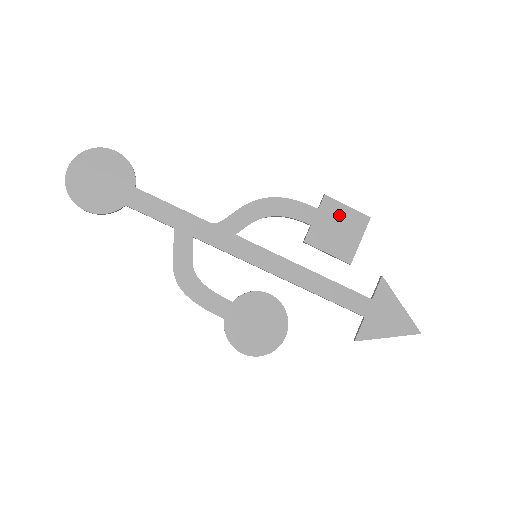
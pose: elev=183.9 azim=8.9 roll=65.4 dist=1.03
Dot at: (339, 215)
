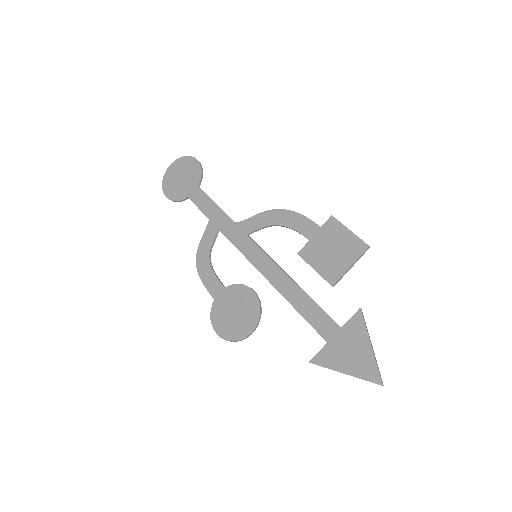
Dot at: (338, 237)
